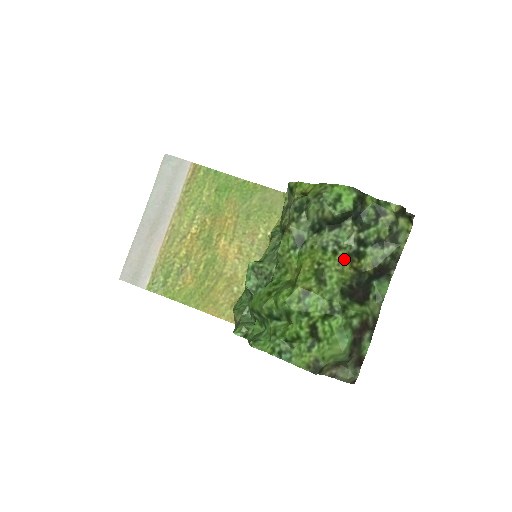
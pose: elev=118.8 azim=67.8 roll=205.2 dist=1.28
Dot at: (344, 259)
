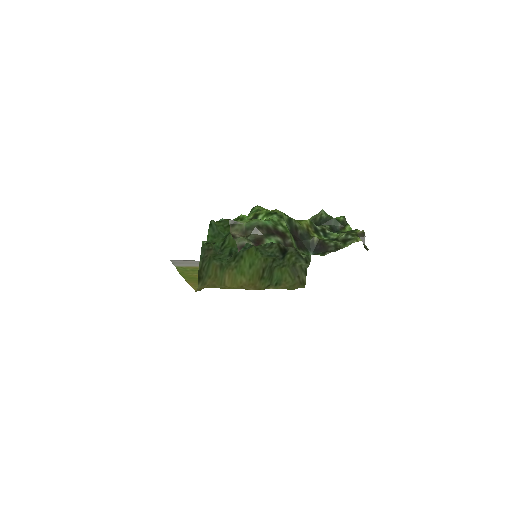
Dot at: occluded
